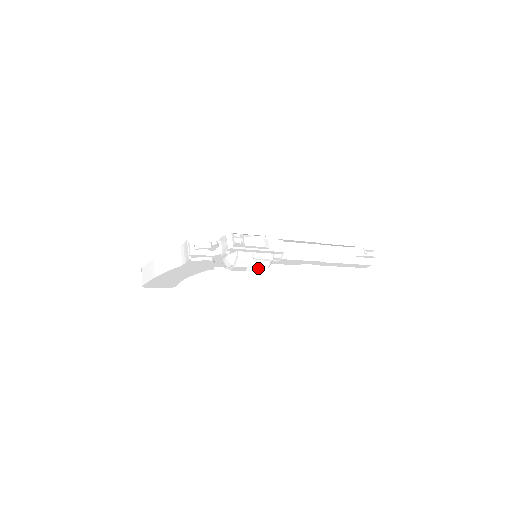
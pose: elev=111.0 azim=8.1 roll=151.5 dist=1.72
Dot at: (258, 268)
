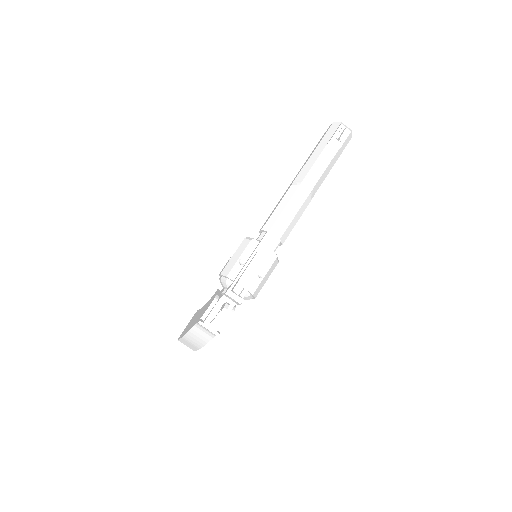
Dot at: occluded
